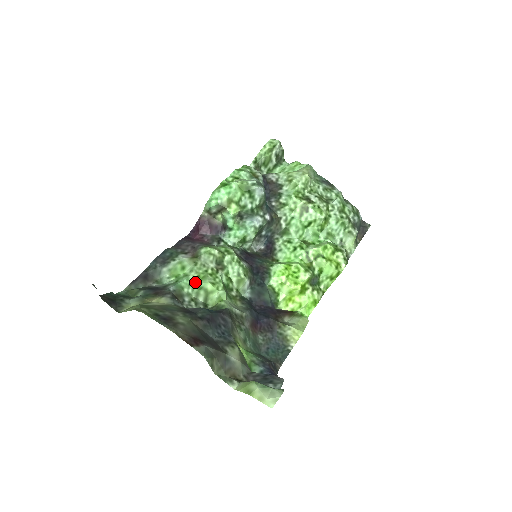
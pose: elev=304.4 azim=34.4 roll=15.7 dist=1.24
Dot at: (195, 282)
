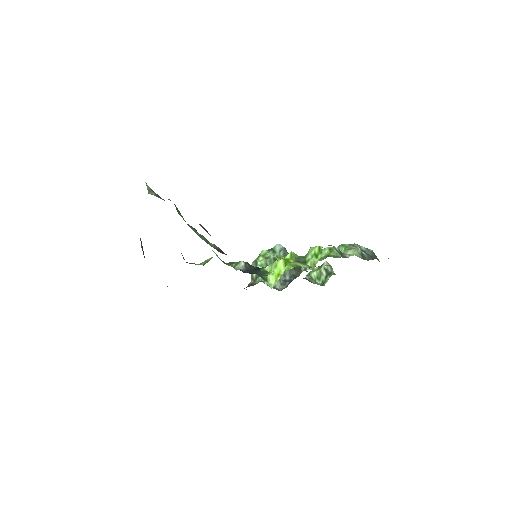
Dot at: occluded
